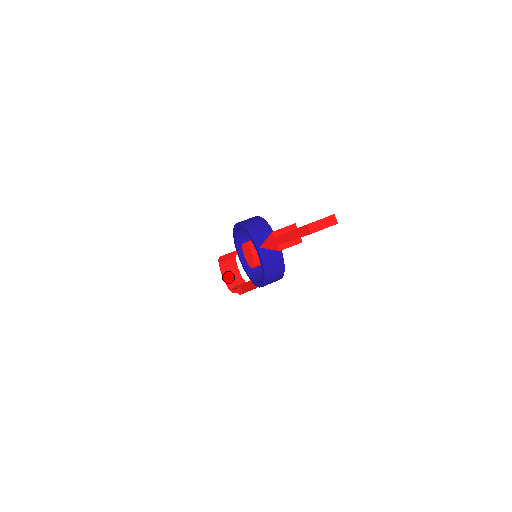
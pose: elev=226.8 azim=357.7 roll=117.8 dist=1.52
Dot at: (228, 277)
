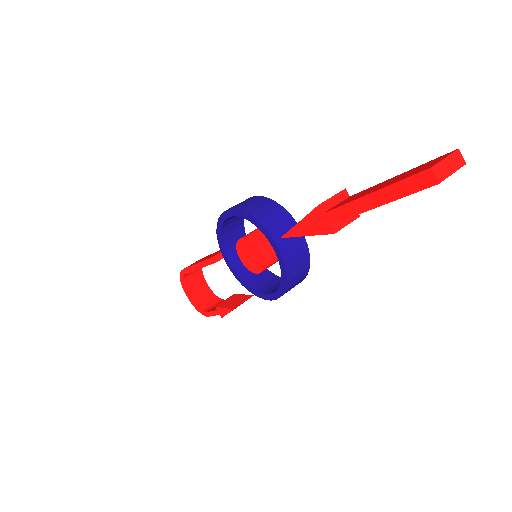
Dot at: (195, 296)
